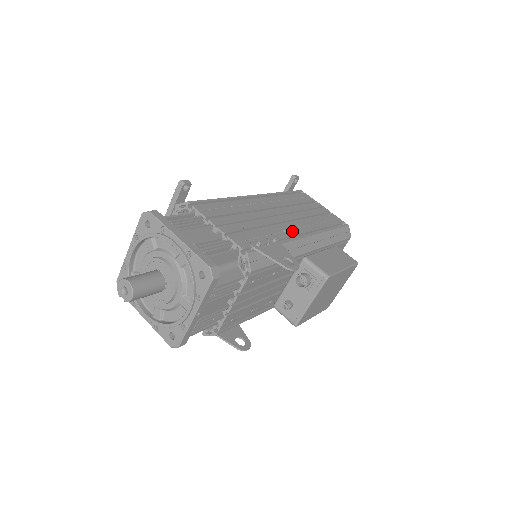
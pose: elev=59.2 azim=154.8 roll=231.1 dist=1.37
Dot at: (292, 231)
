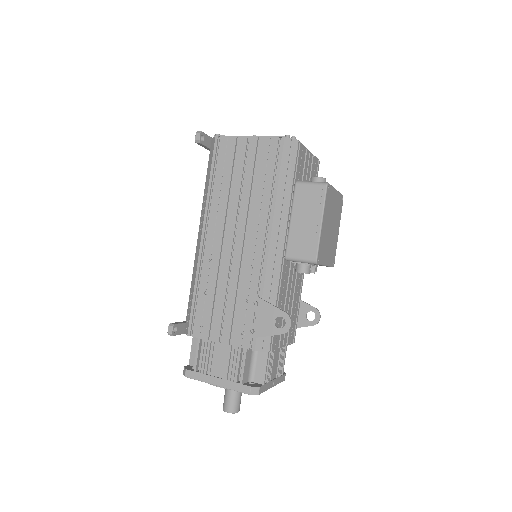
Dot at: (256, 256)
